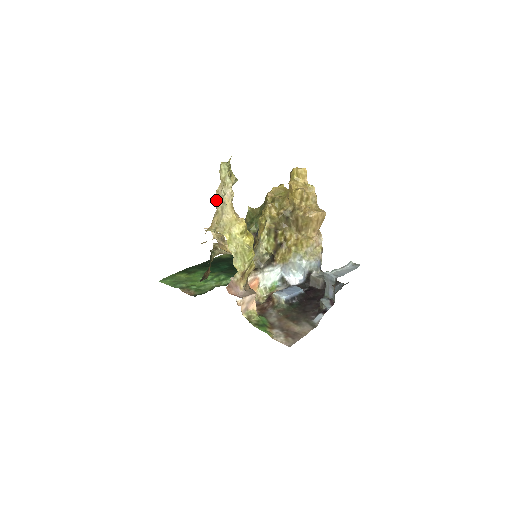
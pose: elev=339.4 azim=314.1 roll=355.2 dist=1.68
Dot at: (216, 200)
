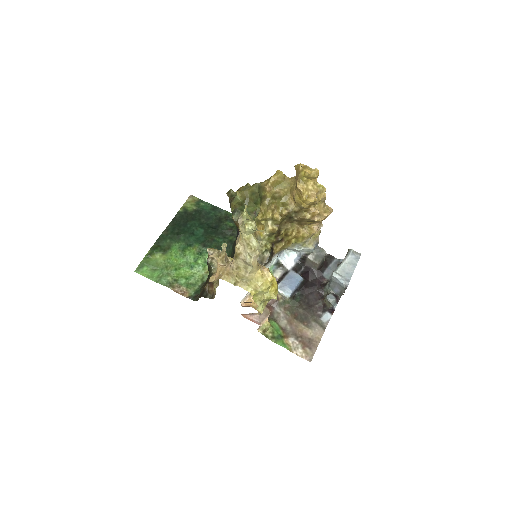
Dot at: (236, 257)
